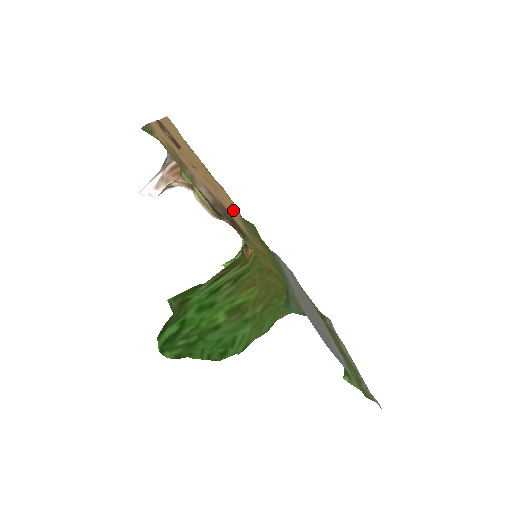
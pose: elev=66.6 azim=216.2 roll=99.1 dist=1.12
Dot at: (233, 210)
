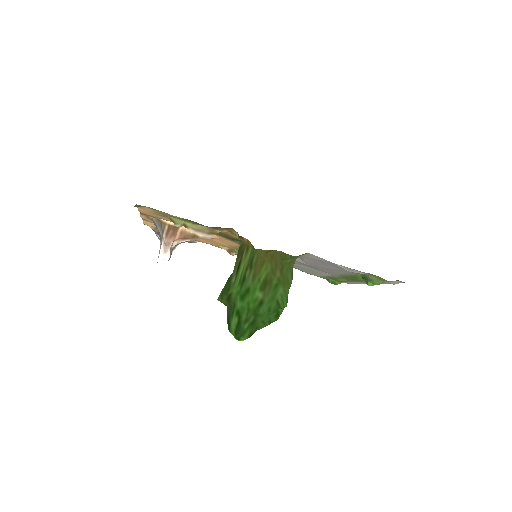
Dot at: occluded
